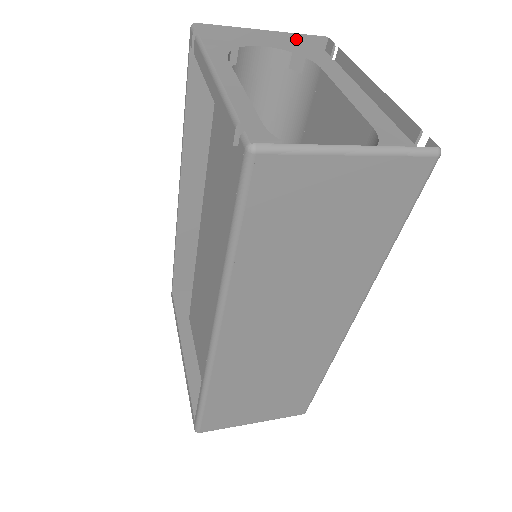
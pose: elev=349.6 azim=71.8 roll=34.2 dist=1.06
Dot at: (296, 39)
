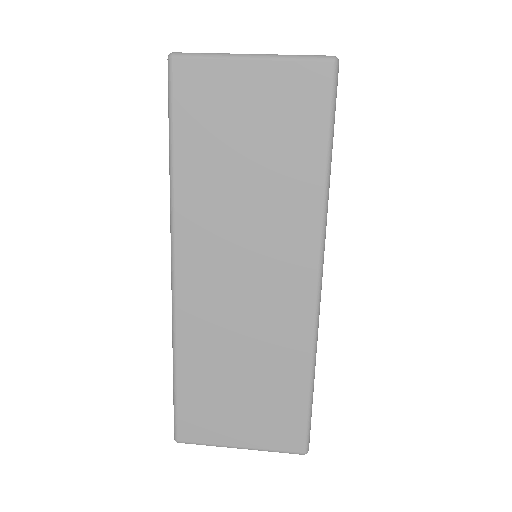
Dot at: occluded
